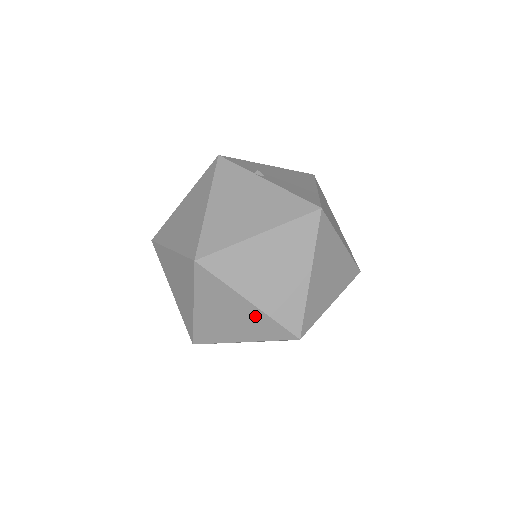
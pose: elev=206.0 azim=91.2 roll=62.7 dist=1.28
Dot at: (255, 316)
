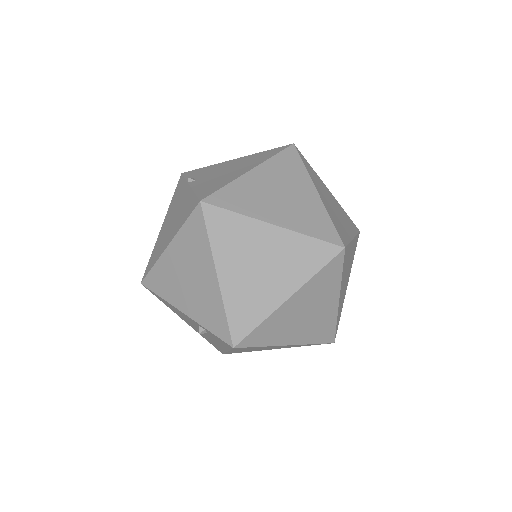
Dot at: occluded
